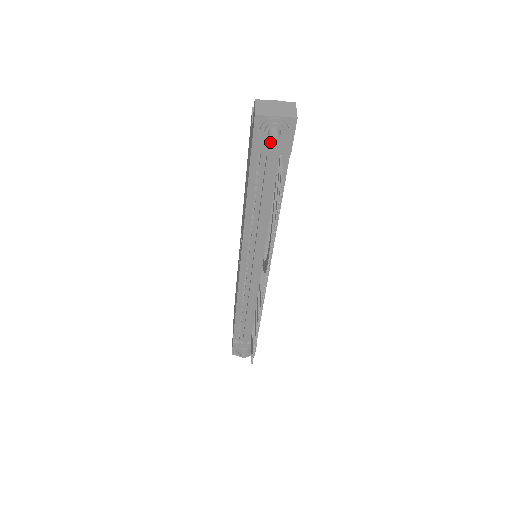
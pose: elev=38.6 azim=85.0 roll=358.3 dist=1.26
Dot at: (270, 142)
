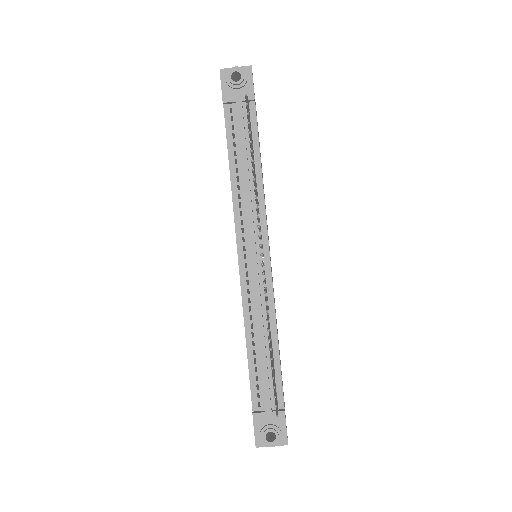
Dot at: (235, 88)
